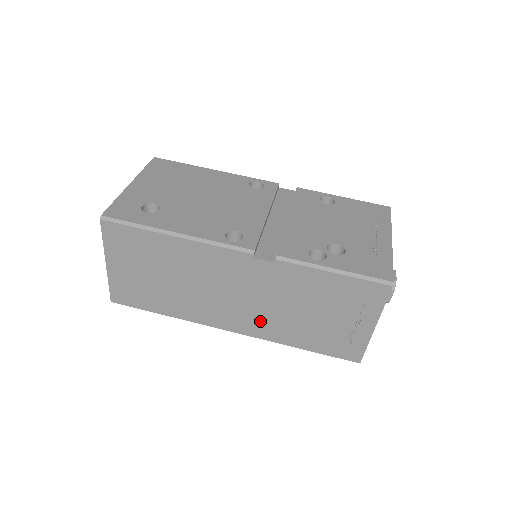
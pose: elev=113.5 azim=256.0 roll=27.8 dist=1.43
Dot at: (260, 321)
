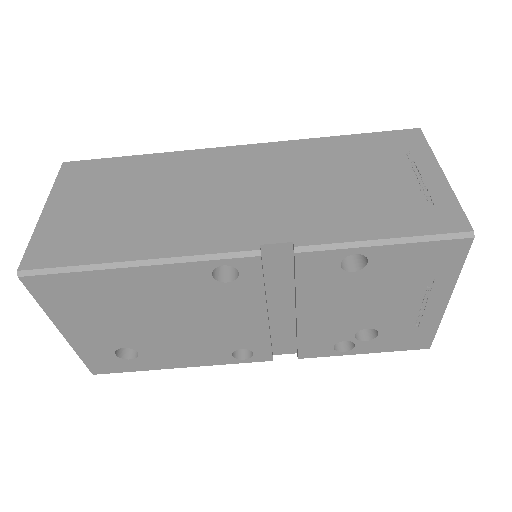
Dot at: occluded
